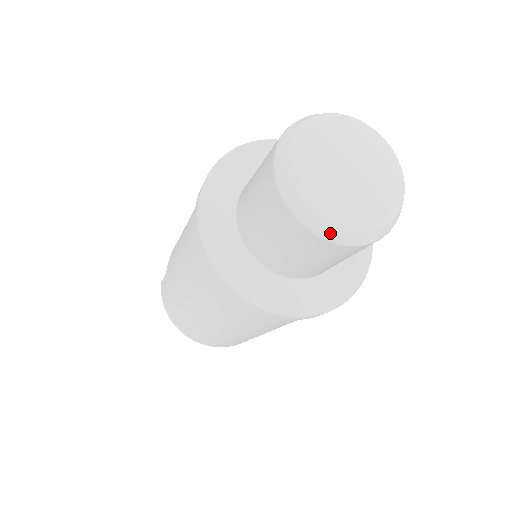
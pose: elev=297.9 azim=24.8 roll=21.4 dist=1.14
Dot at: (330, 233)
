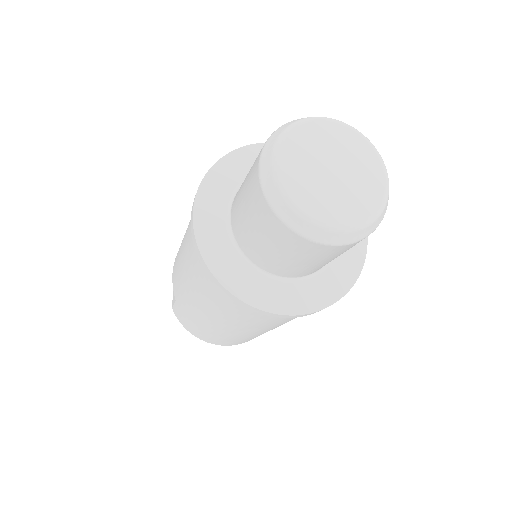
Dot at: (341, 239)
